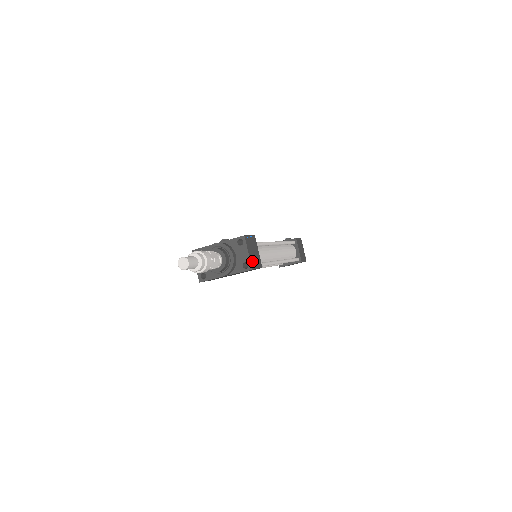
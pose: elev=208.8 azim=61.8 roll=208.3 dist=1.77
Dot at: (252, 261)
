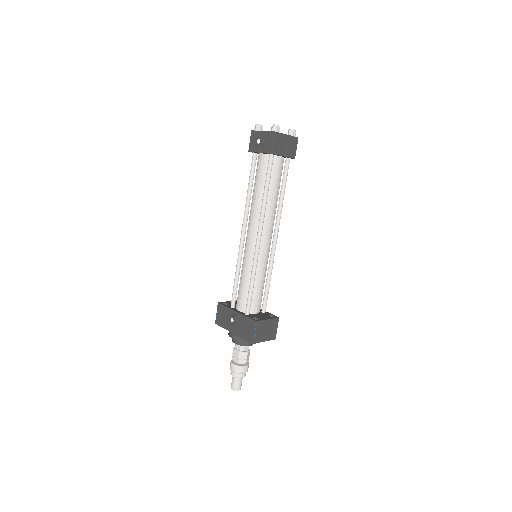
Dot at: (271, 336)
